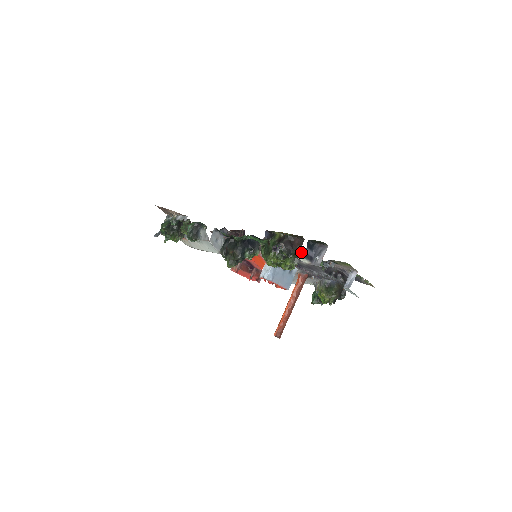
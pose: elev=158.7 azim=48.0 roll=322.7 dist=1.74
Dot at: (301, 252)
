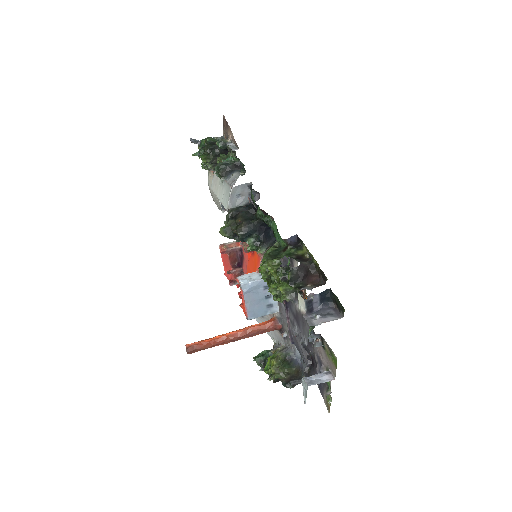
Dot at: (302, 297)
